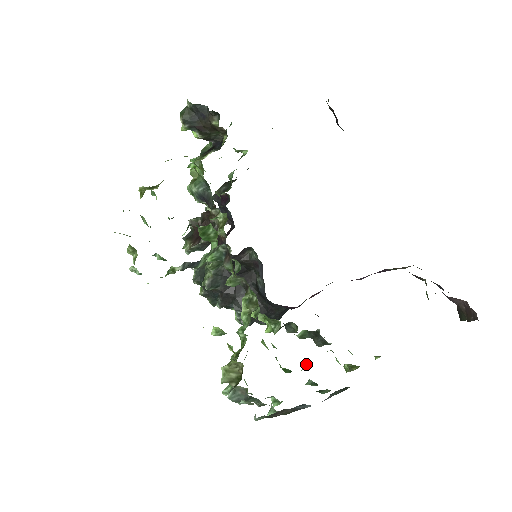
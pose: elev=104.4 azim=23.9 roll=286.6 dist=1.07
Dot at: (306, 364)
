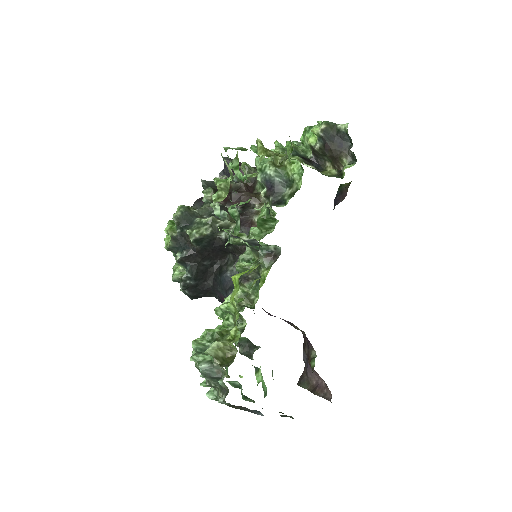
Dot at: occluded
